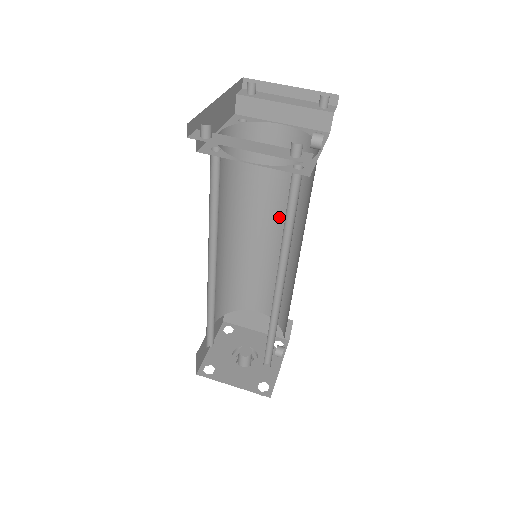
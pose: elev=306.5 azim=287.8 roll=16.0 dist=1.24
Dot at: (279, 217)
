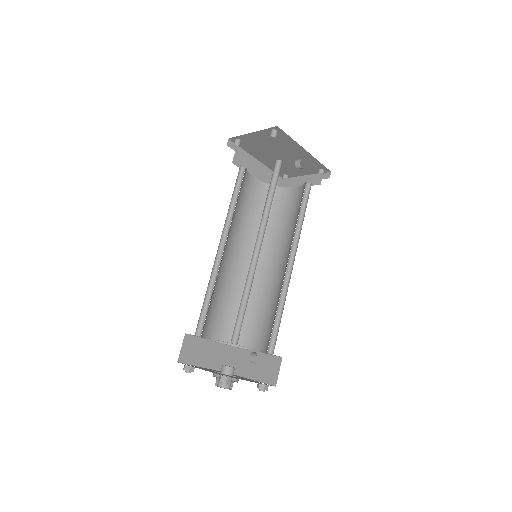
Dot at: (285, 249)
